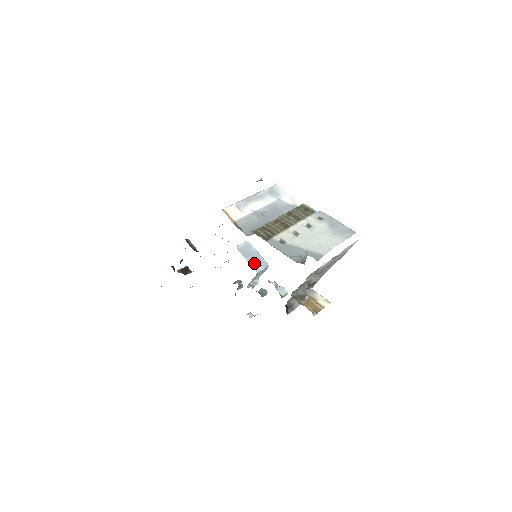
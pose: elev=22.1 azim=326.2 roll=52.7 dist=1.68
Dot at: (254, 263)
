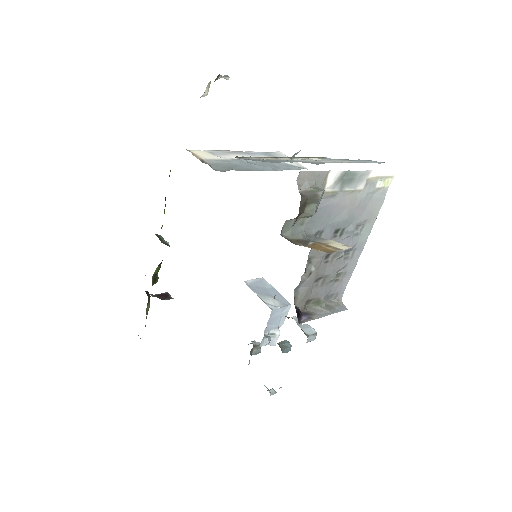
Dot at: (268, 299)
